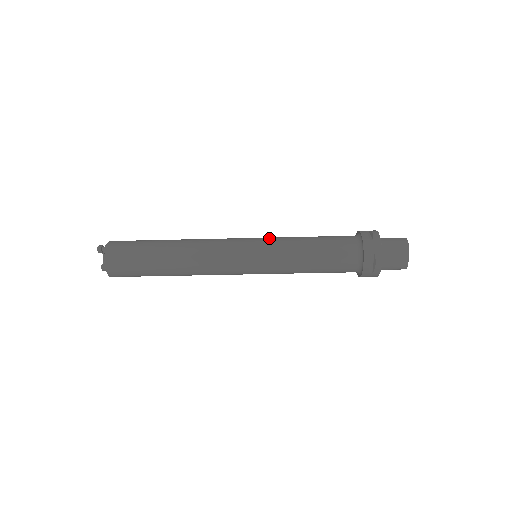
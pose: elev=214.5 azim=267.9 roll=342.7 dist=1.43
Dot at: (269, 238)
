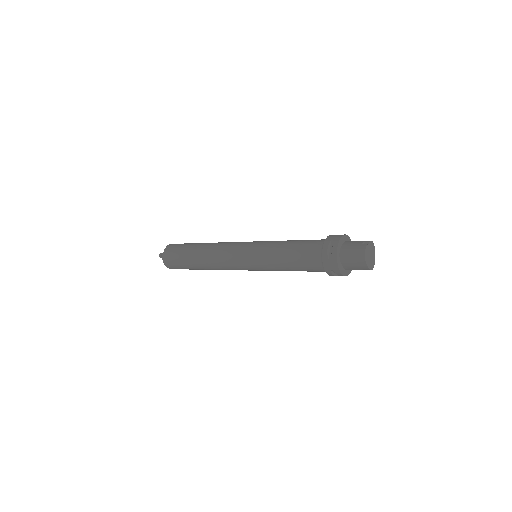
Dot at: (257, 249)
